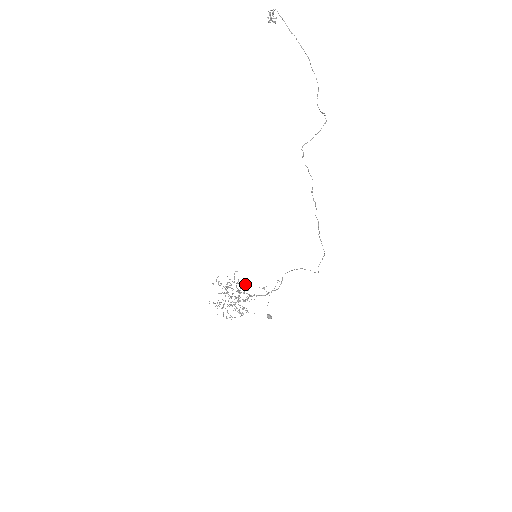
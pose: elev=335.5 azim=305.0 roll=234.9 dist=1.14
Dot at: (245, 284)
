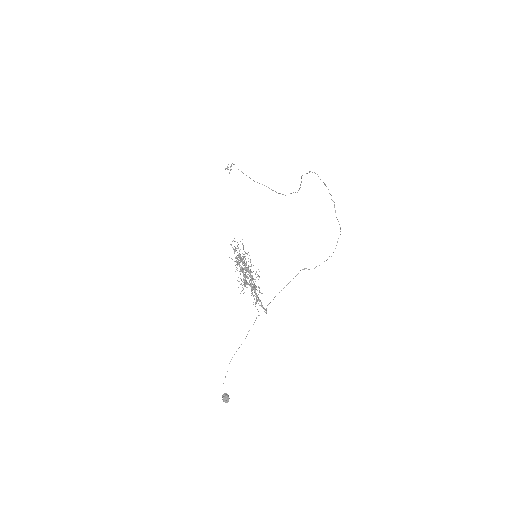
Dot at: occluded
